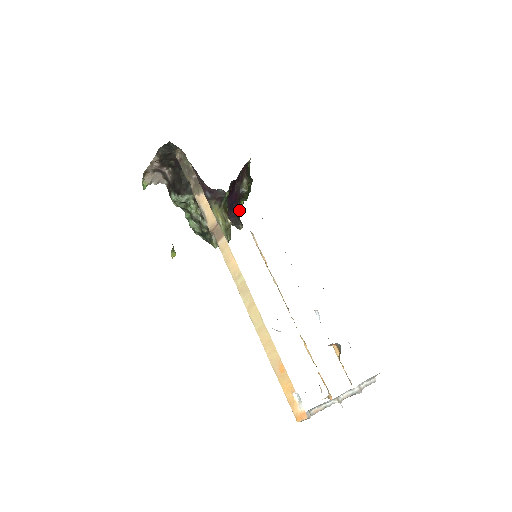
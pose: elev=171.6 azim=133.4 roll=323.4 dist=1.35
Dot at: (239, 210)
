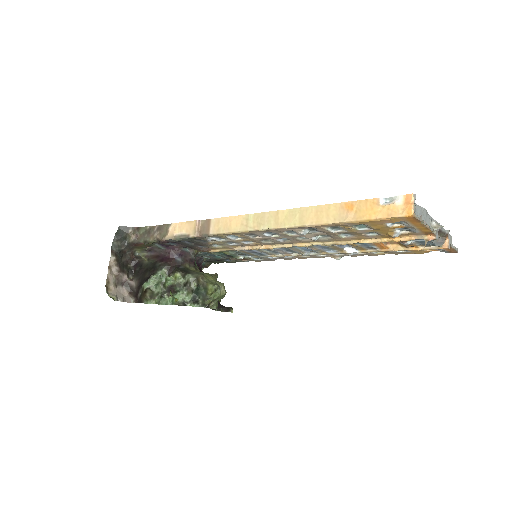
Dot at: occluded
